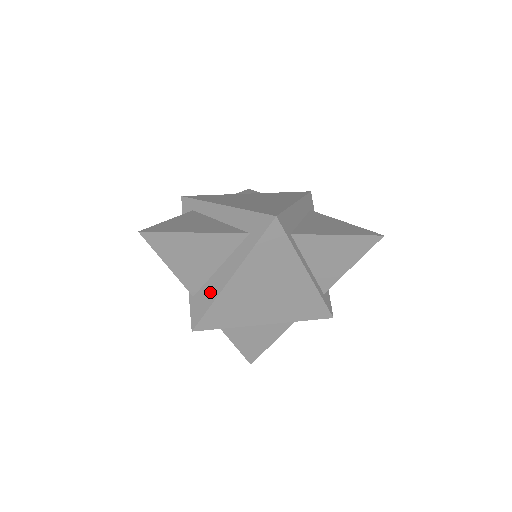
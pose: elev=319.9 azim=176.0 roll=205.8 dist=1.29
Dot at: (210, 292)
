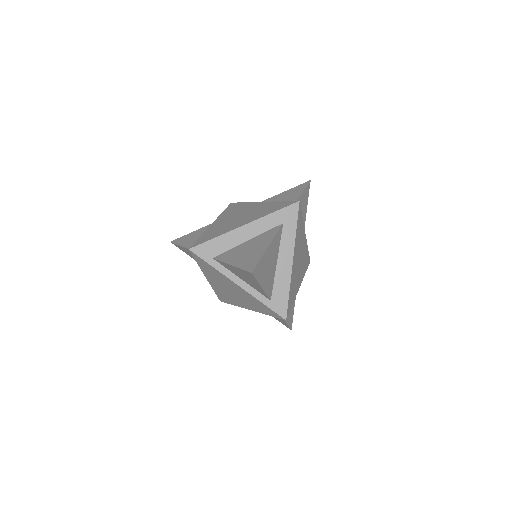
Dot at: occluded
